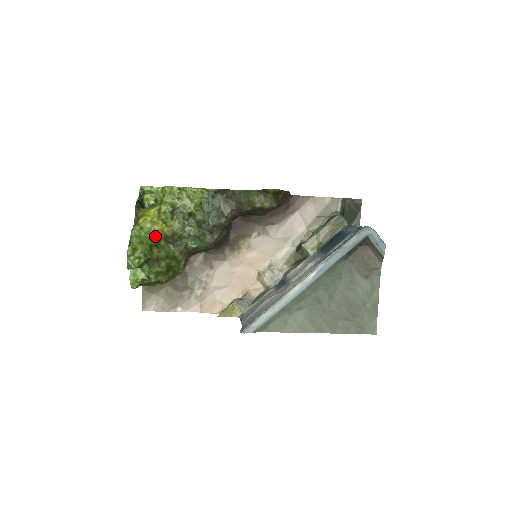
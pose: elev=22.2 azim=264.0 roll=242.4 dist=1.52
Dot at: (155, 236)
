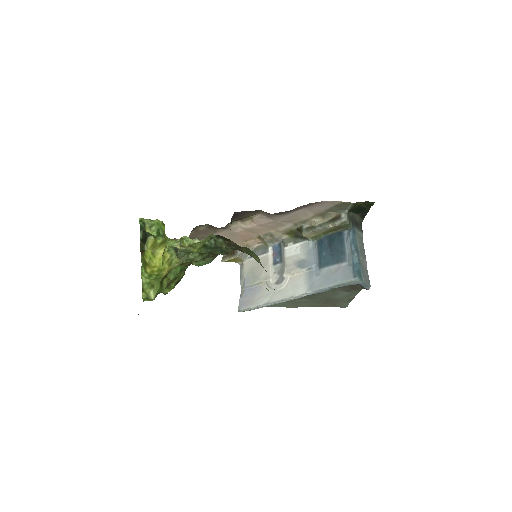
Dot at: (163, 276)
